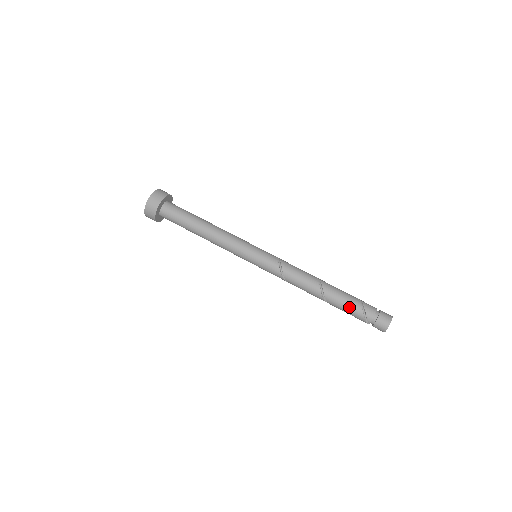
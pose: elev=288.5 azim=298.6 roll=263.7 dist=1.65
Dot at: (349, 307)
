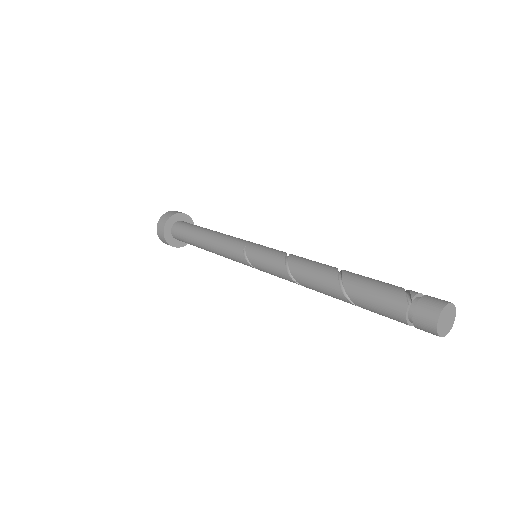
Dot at: (380, 281)
